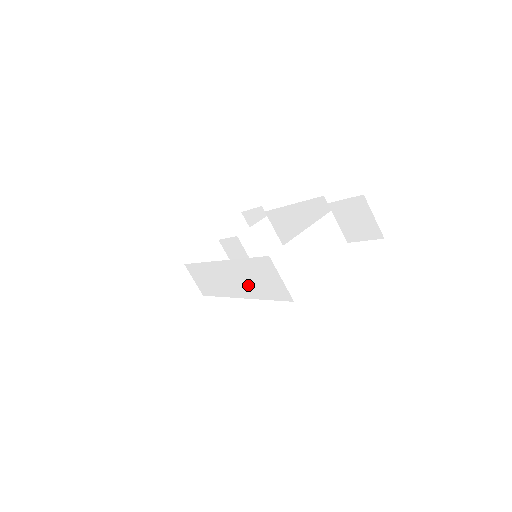
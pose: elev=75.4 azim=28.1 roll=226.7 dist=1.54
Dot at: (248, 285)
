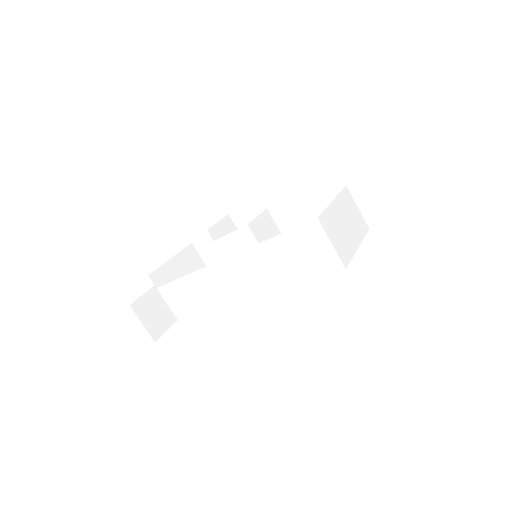
Dot at: (271, 275)
